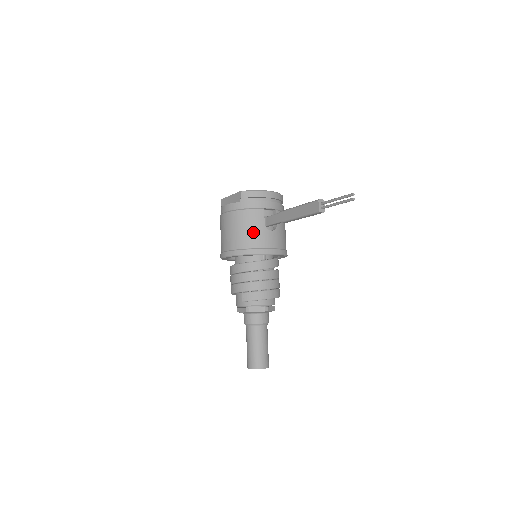
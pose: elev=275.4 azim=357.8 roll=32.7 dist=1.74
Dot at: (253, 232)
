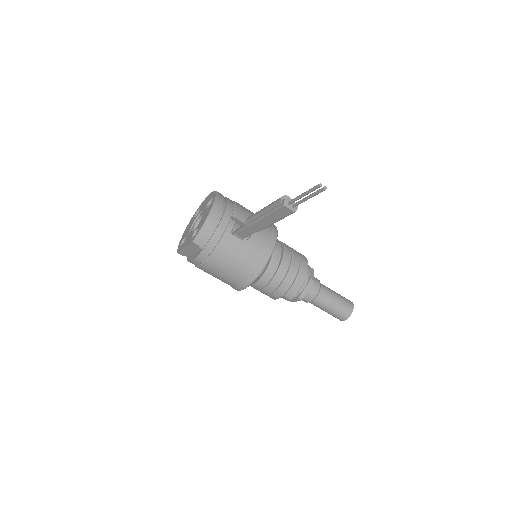
Dot at: (242, 257)
